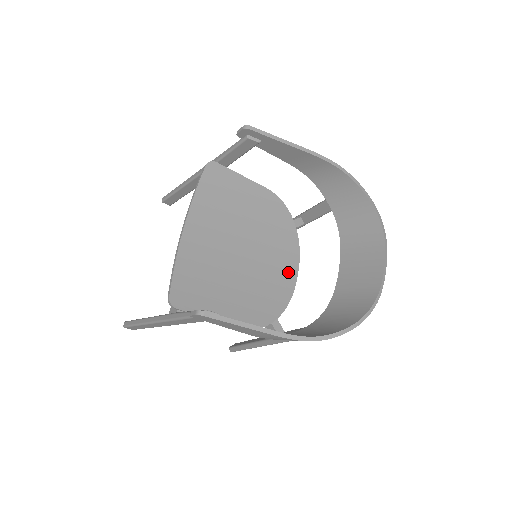
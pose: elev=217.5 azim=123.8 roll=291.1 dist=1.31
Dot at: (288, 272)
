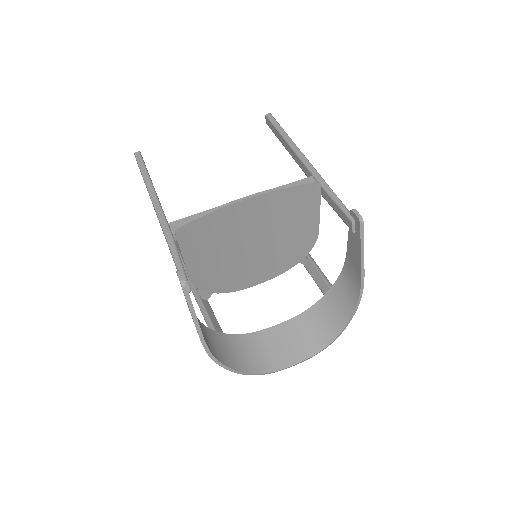
Dot at: (257, 278)
